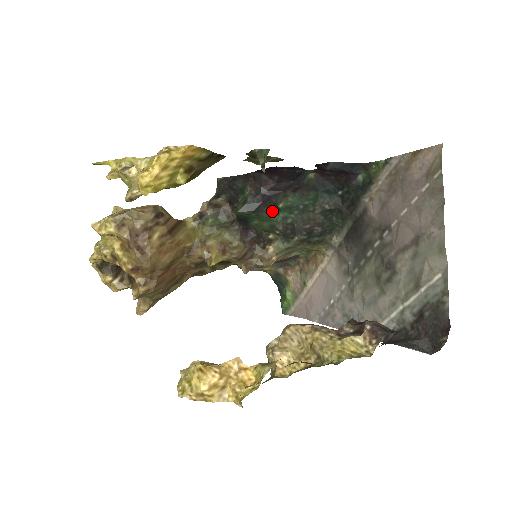
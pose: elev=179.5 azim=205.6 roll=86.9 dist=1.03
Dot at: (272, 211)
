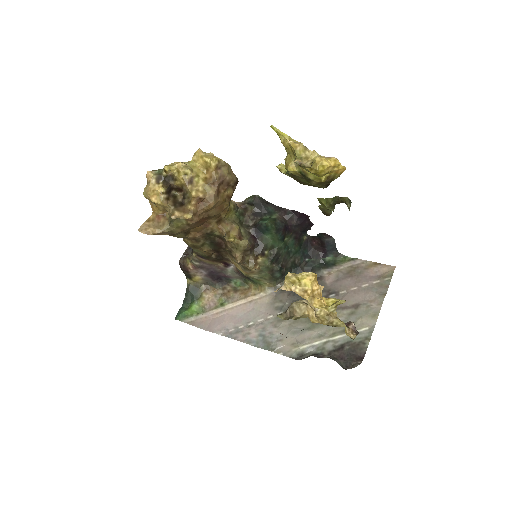
Dot at: (282, 238)
